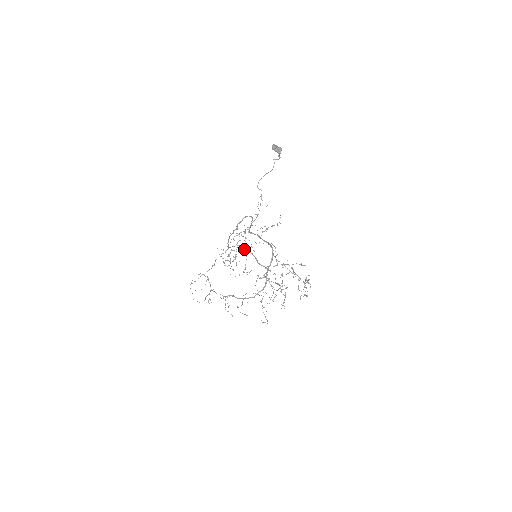
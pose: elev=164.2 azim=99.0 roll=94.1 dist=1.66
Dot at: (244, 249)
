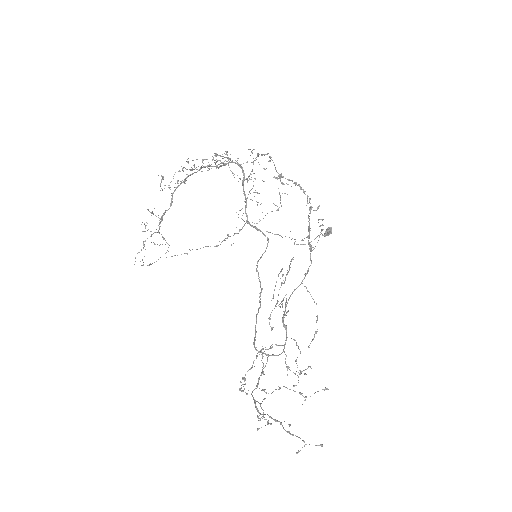
Dot at: (320, 444)
